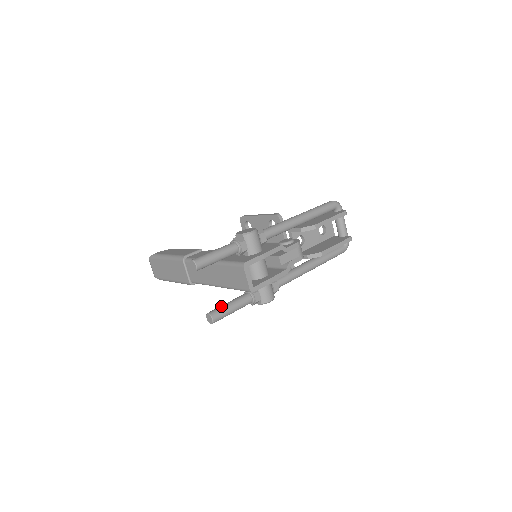
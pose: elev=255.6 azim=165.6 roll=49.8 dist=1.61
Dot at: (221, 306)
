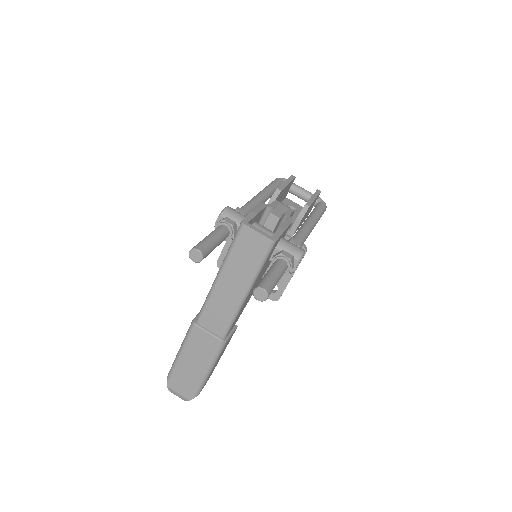
Dot at: occluded
